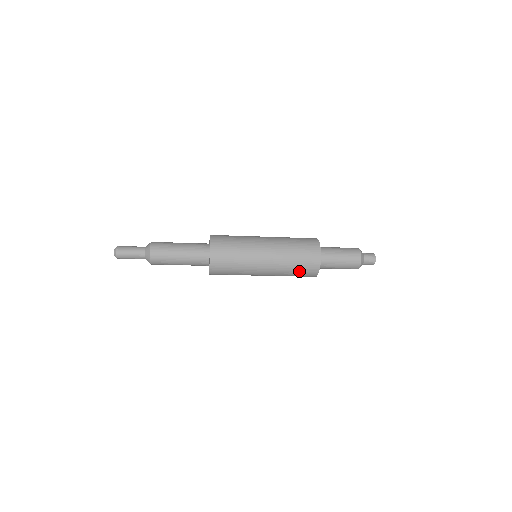
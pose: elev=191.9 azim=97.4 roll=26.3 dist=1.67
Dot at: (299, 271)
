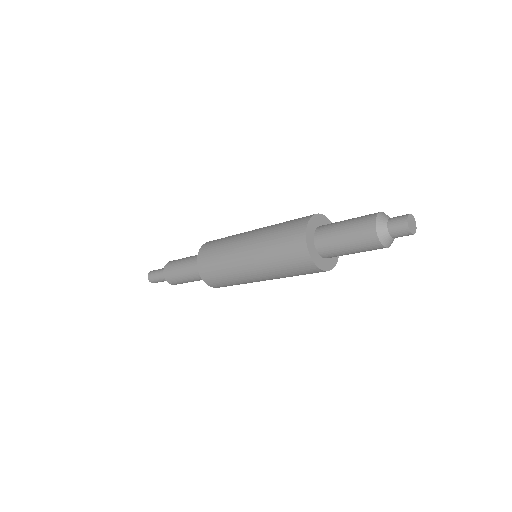
Dot at: occluded
